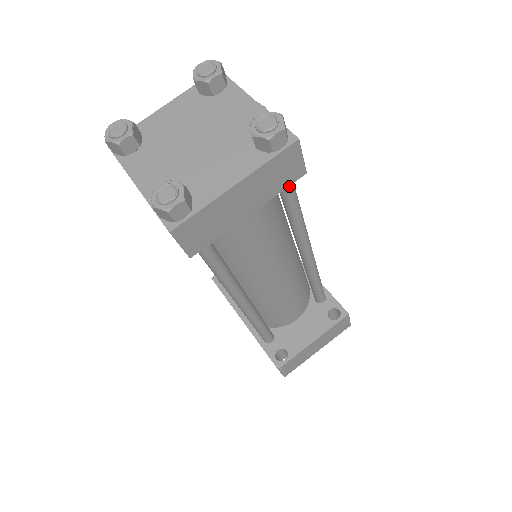
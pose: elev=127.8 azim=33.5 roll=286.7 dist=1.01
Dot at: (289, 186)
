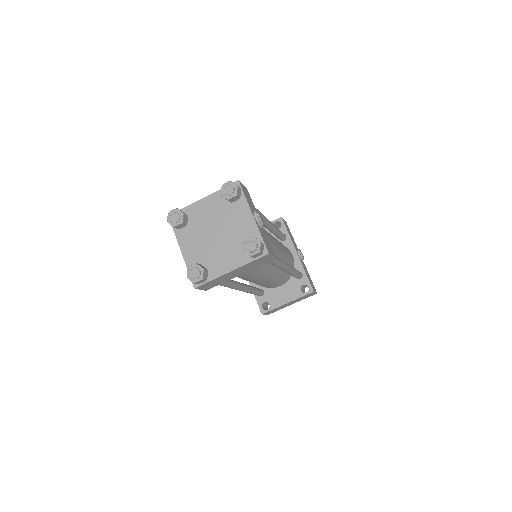
Dot at: occluded
